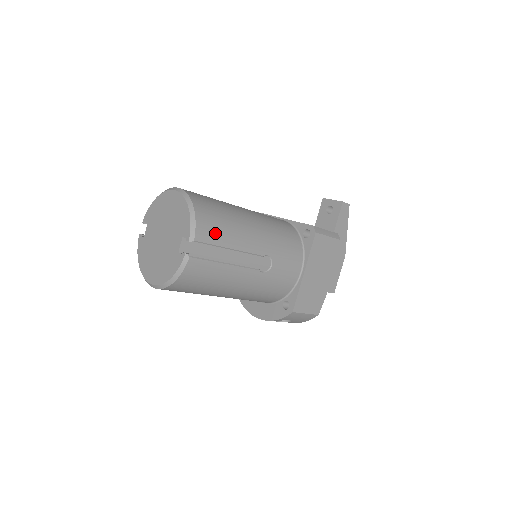
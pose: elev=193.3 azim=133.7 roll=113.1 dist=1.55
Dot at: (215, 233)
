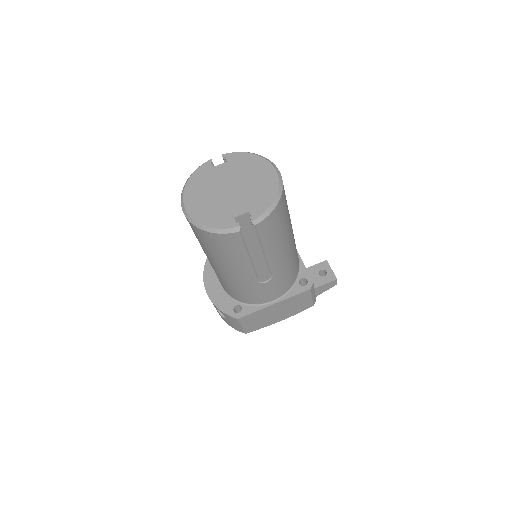
Dot at: (269, 232)
